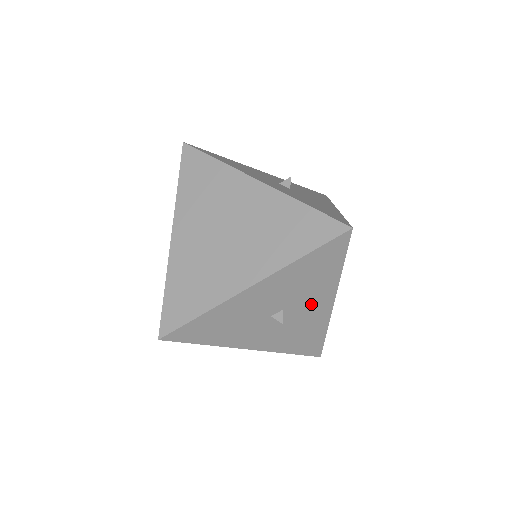
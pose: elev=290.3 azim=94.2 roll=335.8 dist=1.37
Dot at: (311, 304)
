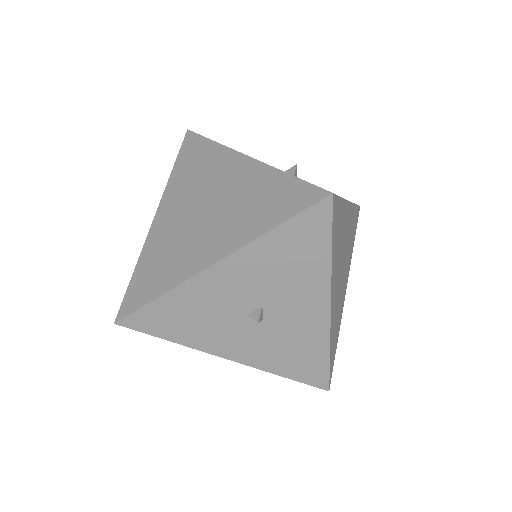
Dot at: (299, 304)
